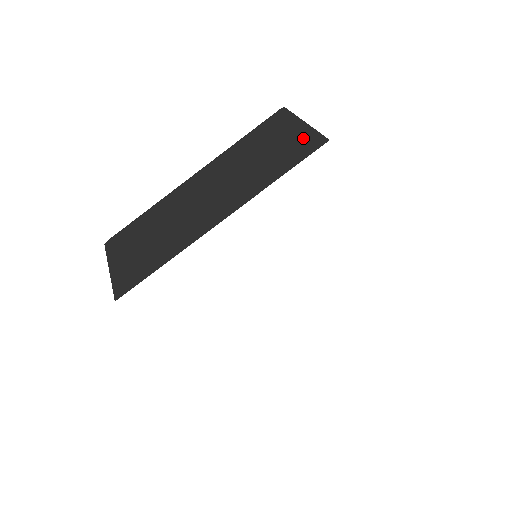
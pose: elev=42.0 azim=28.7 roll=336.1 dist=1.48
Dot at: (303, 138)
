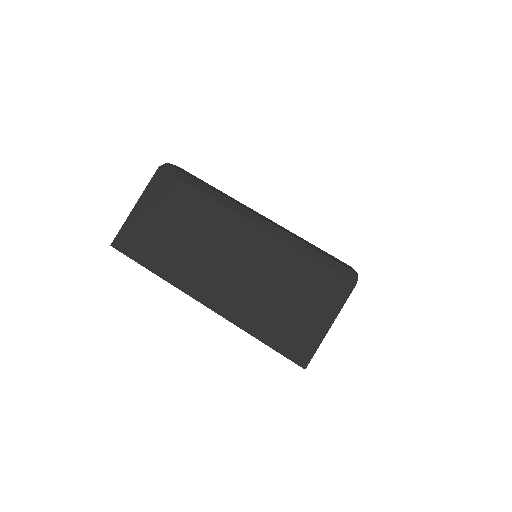
Dot at: (308, 337)
